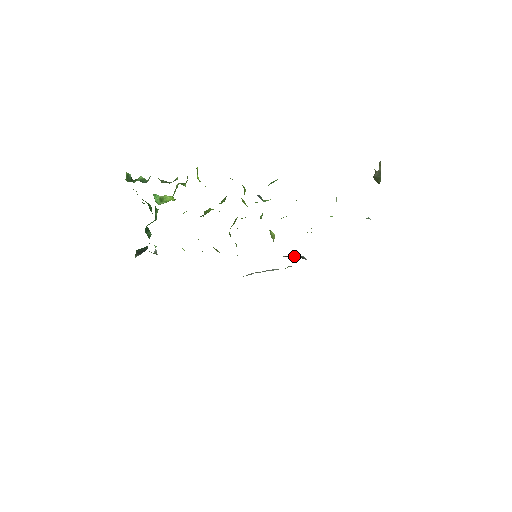
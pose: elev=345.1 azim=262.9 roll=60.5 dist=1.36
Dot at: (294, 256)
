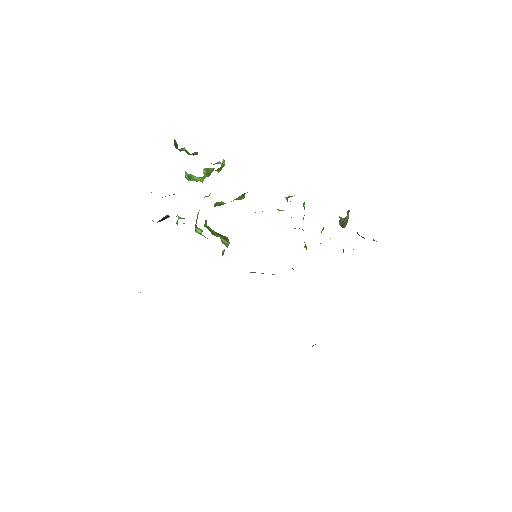
Dot at: occluded
